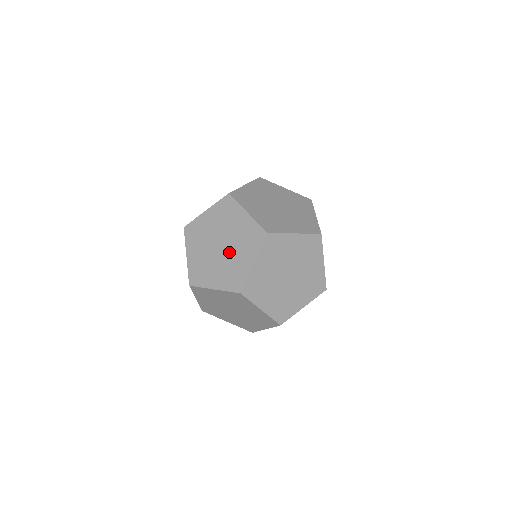
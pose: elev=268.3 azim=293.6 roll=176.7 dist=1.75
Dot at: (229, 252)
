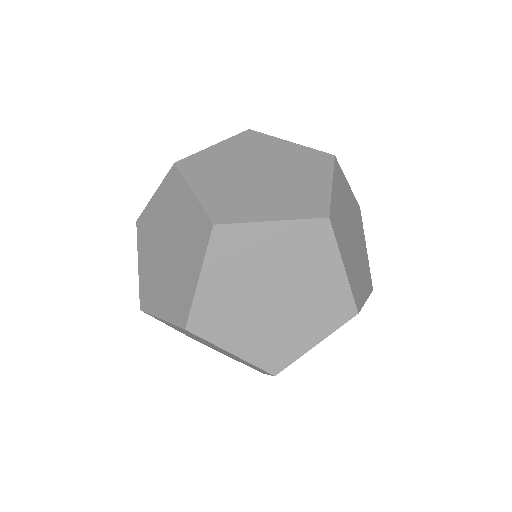
Dot at: (284, 312)
